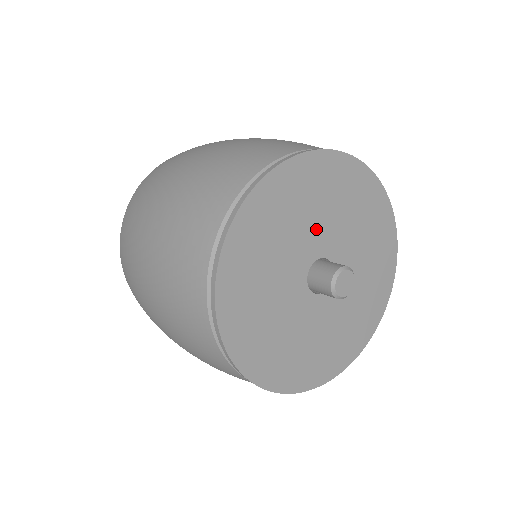
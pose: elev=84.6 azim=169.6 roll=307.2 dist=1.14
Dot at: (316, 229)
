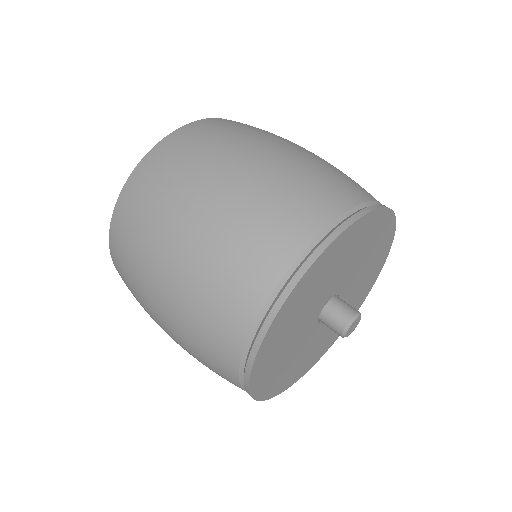
Dot at: (356, 273)
